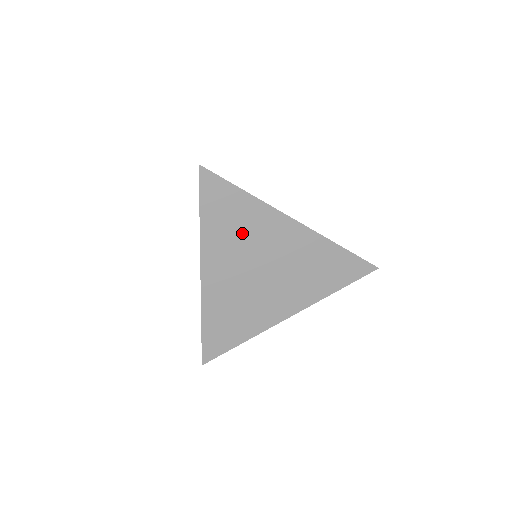
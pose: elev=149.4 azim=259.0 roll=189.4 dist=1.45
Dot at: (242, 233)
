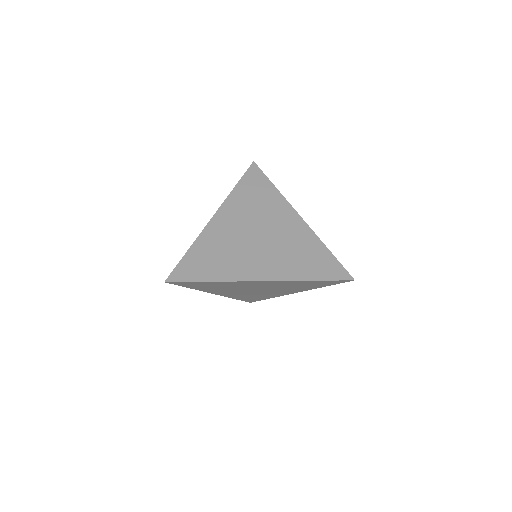
Dot at: (258, 206)
